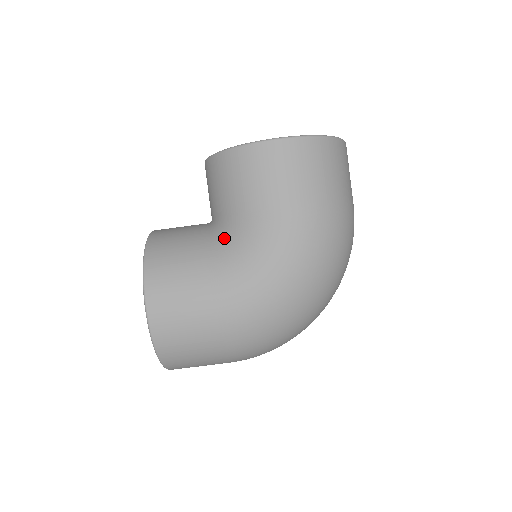
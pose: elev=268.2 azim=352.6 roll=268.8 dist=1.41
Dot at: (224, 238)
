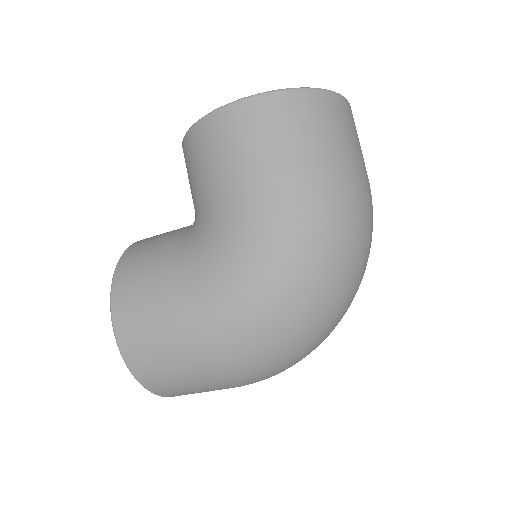
Dot at: (194, 234)
